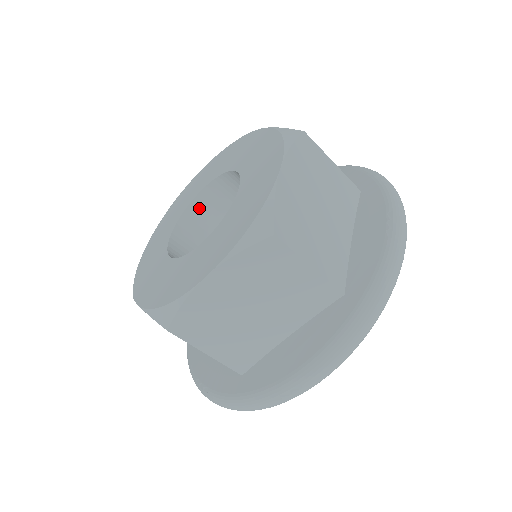
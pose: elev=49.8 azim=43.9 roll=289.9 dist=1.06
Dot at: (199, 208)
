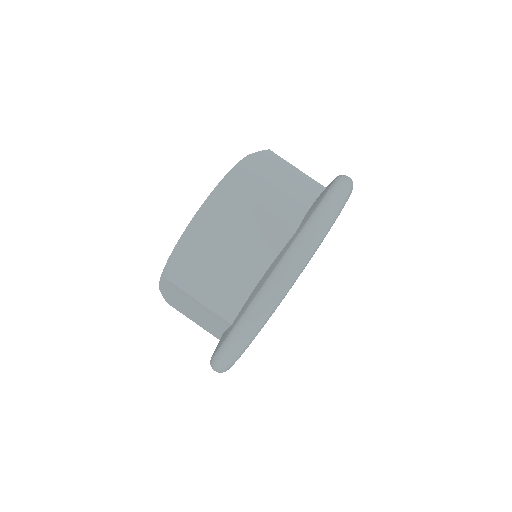
Dot at: occluded
